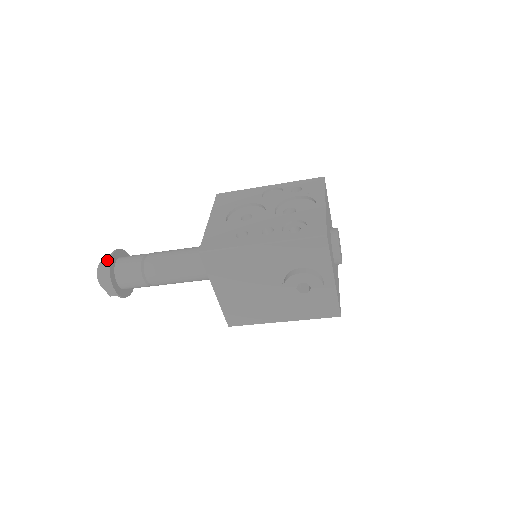
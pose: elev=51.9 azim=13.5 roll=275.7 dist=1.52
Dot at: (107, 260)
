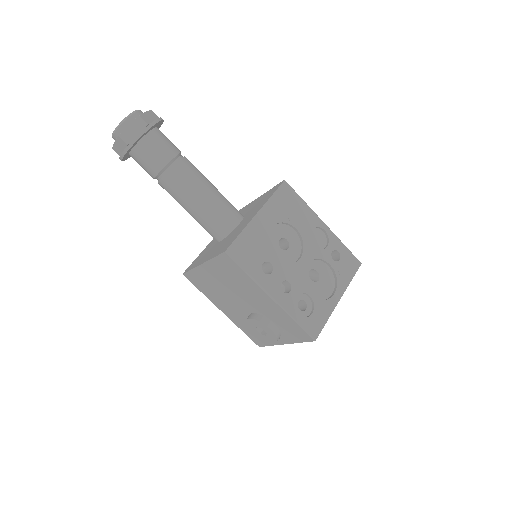
Dot at: (142, 125)
